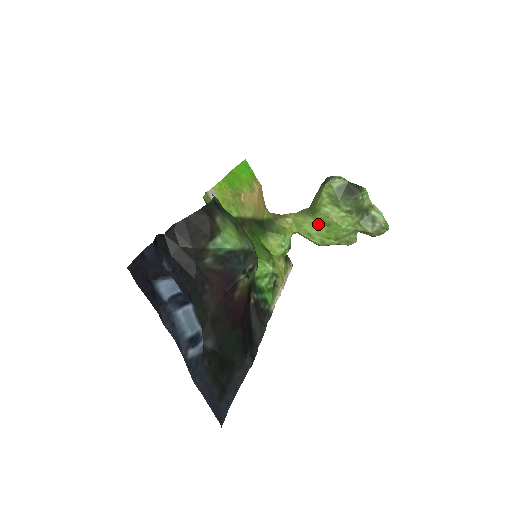
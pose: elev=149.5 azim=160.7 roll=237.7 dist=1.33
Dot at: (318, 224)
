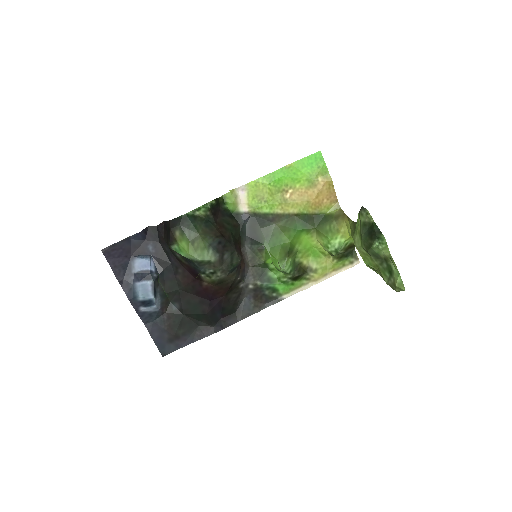
Dot at: occluded
